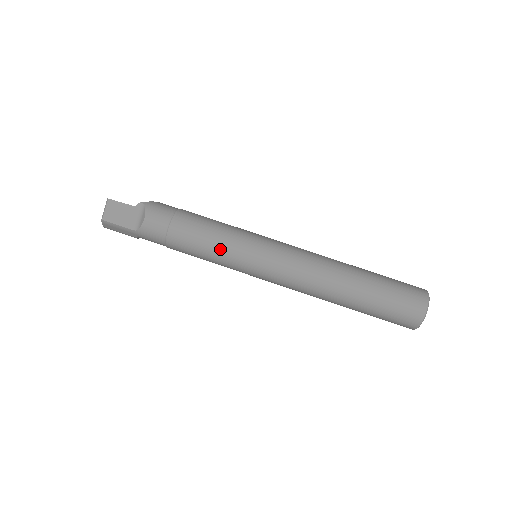
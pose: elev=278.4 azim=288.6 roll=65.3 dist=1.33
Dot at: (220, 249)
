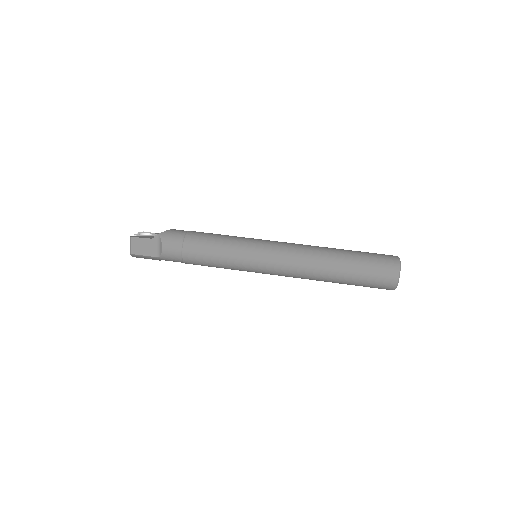
Dot at: (226, 260)
